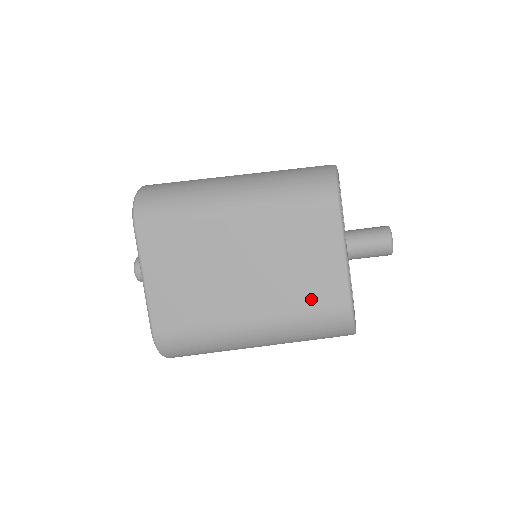
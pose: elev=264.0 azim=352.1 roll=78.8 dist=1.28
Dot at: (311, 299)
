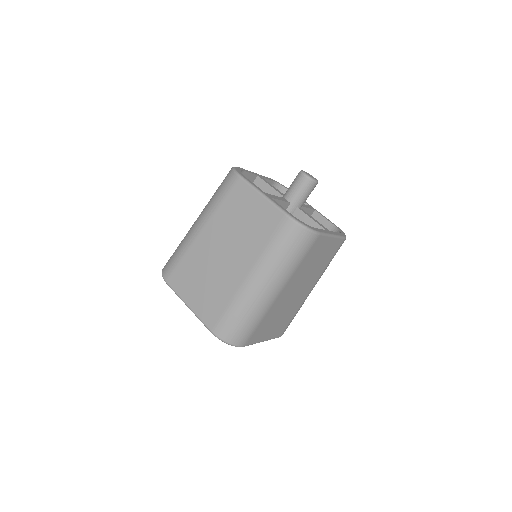
Dot at: (266, 232)
